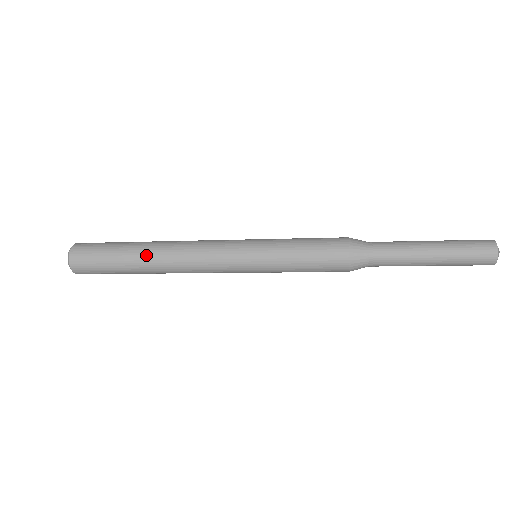
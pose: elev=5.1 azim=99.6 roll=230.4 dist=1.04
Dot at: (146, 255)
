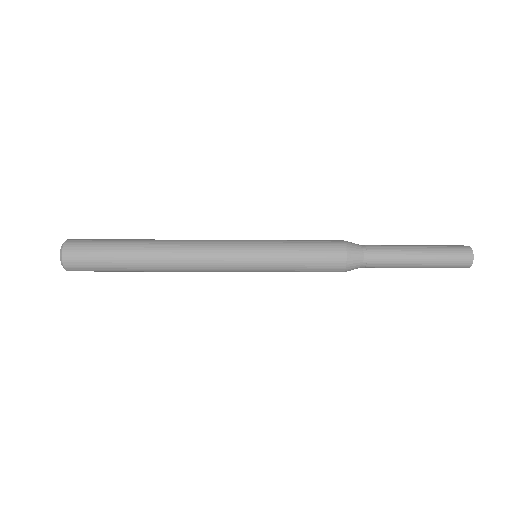
Dot at: (148, 245)
